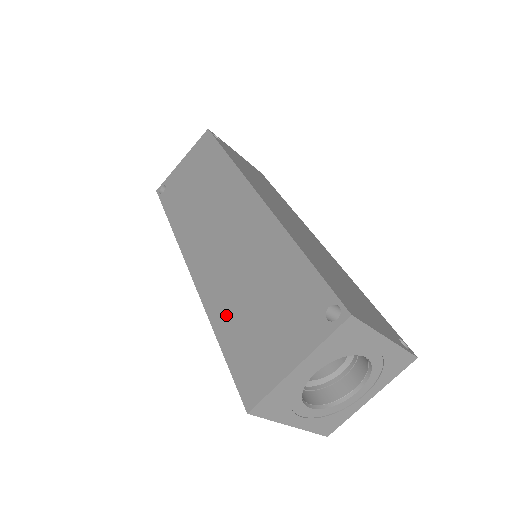
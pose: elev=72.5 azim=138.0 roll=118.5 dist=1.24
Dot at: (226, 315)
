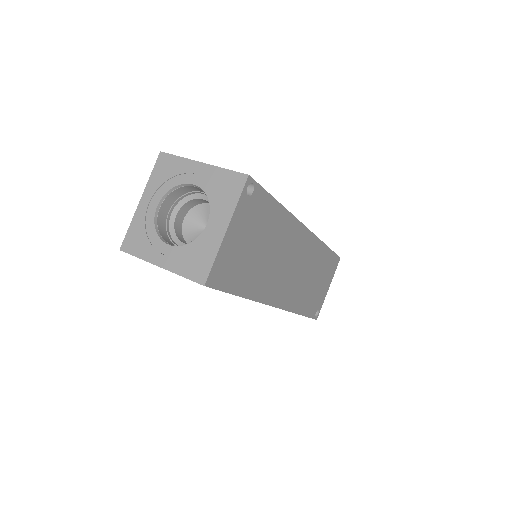
Dot at: occluded
